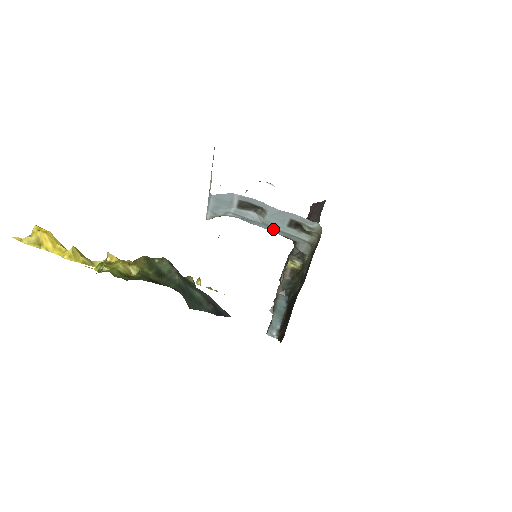
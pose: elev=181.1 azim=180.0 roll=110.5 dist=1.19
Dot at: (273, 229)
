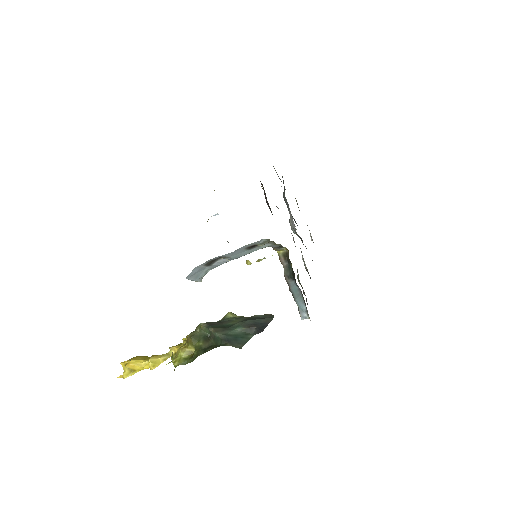
Dot at: occluded
